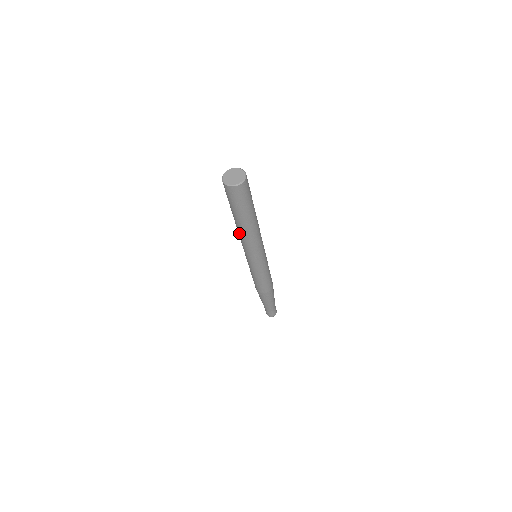
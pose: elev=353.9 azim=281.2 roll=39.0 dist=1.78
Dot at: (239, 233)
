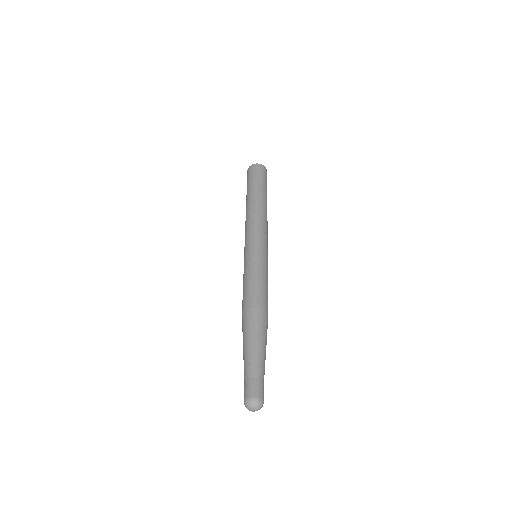
Dot at: (247, 212)
